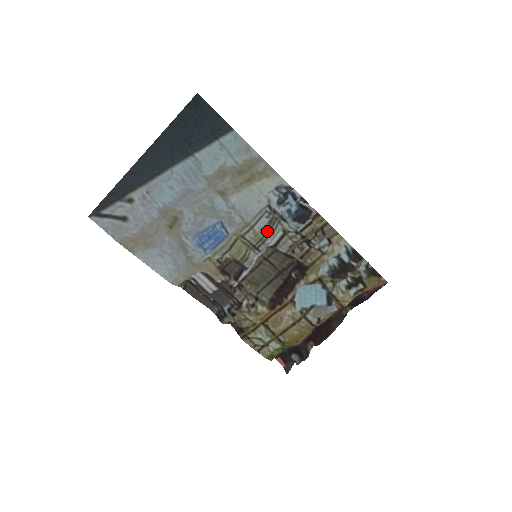
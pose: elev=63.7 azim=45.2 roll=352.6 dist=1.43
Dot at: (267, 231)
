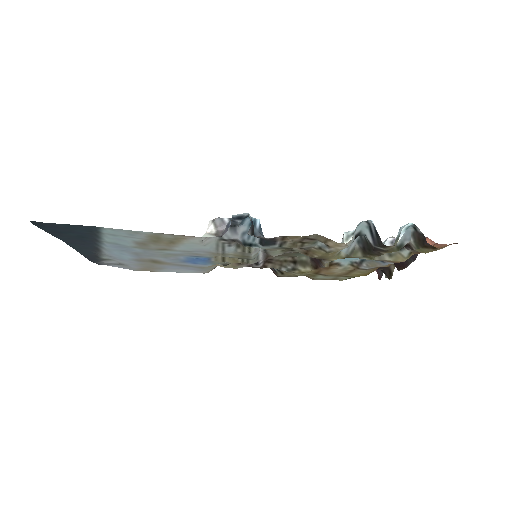
Dot at: (242, 253)
